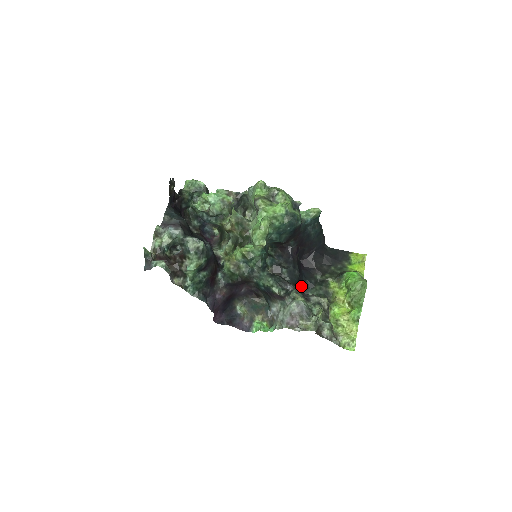
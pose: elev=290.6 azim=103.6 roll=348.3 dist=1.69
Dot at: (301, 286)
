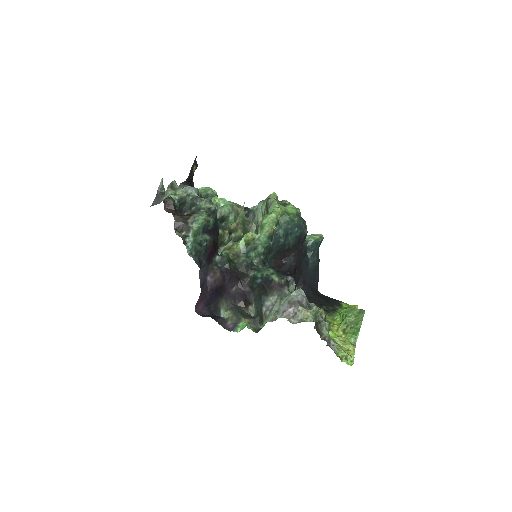
Dot at: occluded
